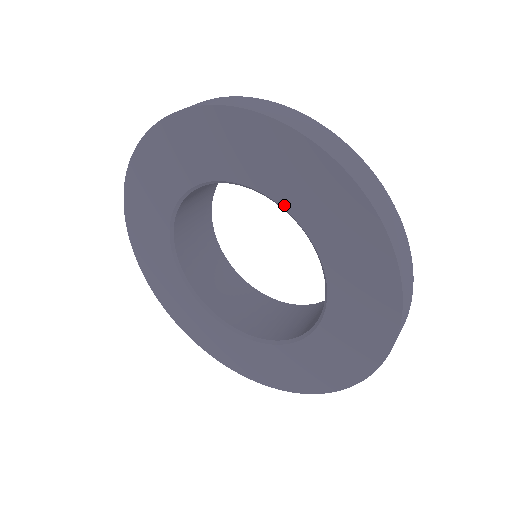
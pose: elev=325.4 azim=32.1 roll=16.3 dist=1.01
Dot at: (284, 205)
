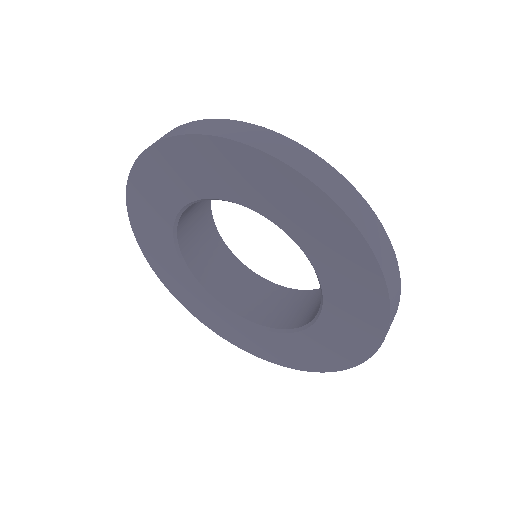
Dot at: (326, 304)
